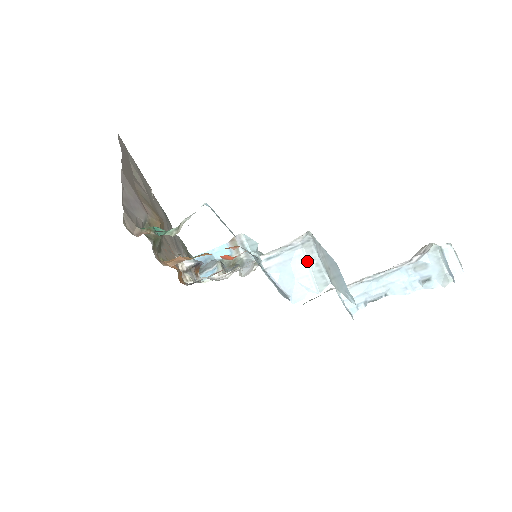
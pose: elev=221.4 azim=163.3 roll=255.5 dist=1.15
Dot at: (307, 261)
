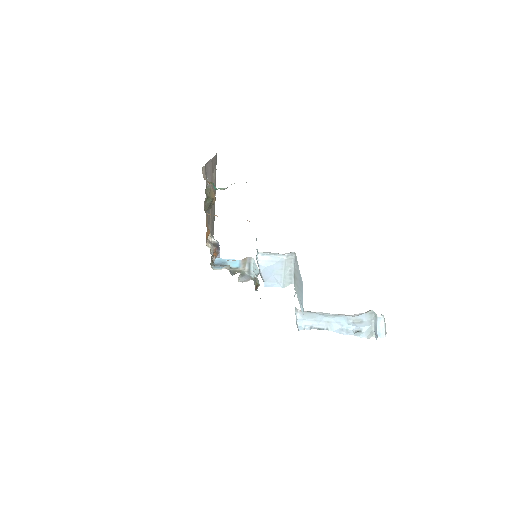
Dot at: (285, 267)
